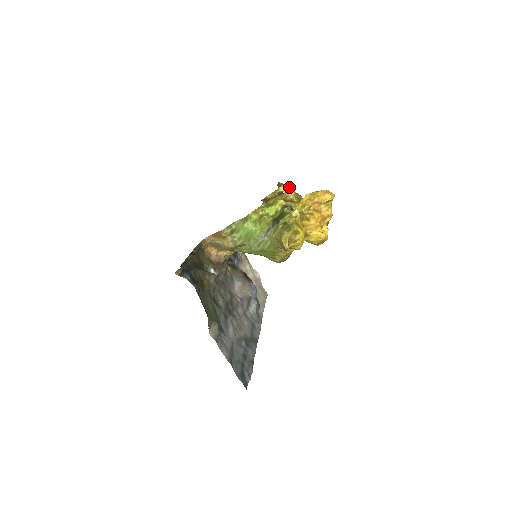
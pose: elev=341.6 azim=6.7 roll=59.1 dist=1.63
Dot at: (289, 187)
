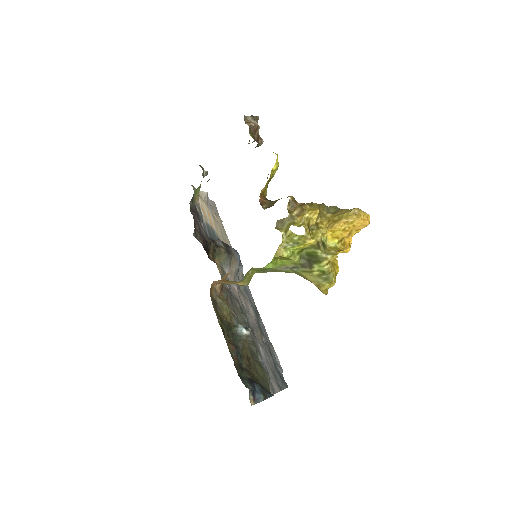
Dot at: (257, 119)
